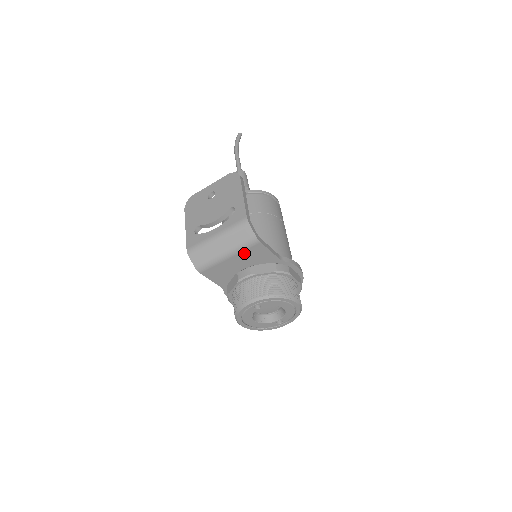
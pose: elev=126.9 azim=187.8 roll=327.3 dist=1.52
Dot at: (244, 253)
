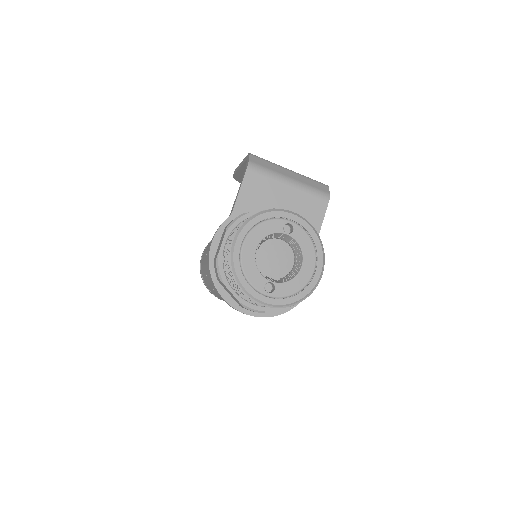
Dot at: (304, 197)
